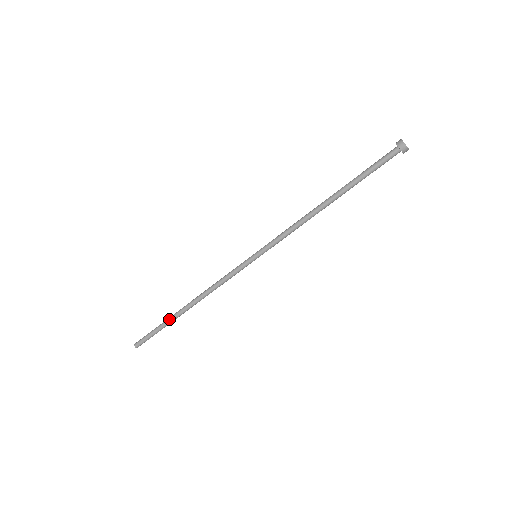
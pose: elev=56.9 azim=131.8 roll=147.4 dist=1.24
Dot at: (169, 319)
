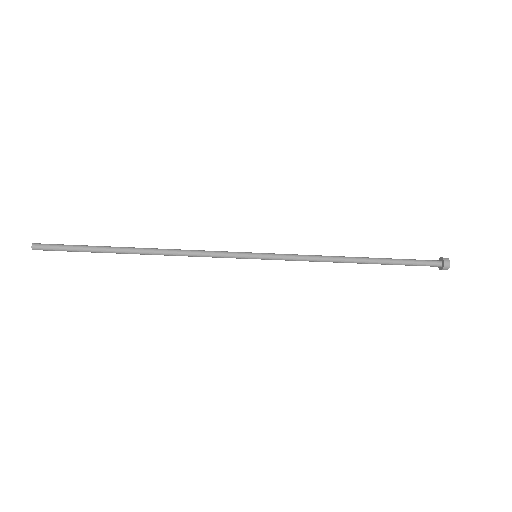
Dot at: (106, 250)
